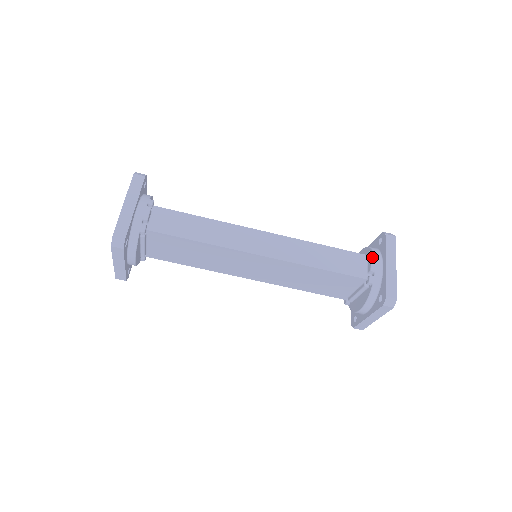
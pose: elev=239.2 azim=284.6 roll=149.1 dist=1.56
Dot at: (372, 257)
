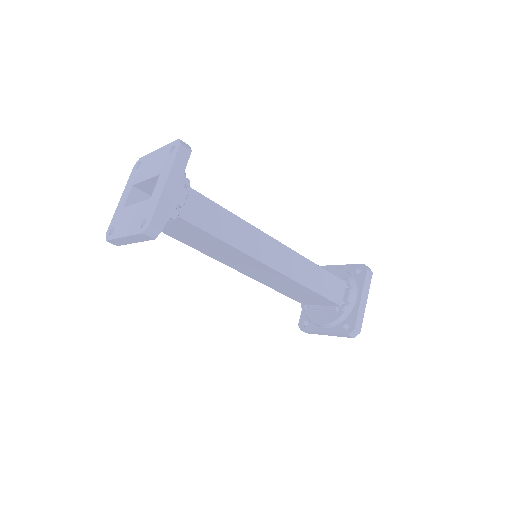
Dot at: (350, 286)
